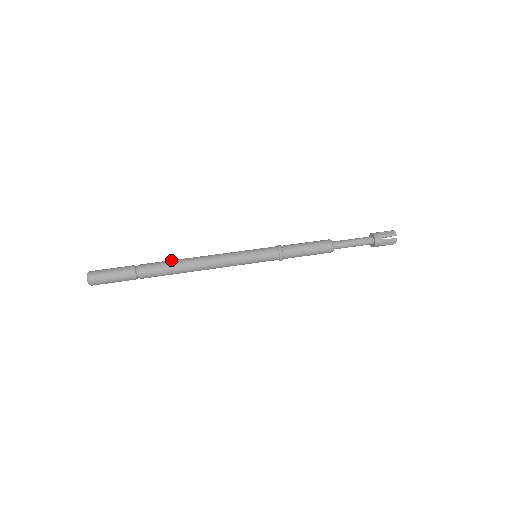
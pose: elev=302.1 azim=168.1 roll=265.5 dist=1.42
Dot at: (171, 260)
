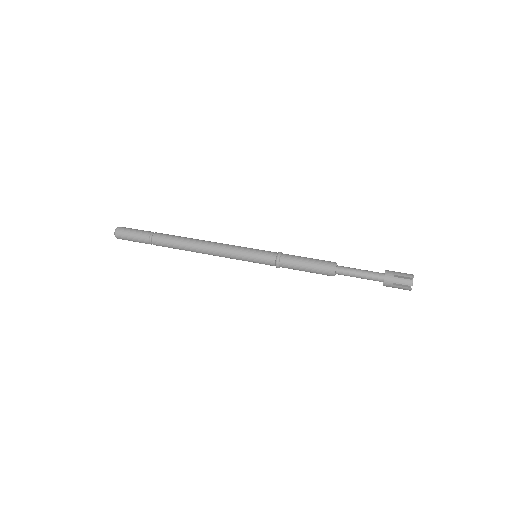
Dot at: (179, 238)
